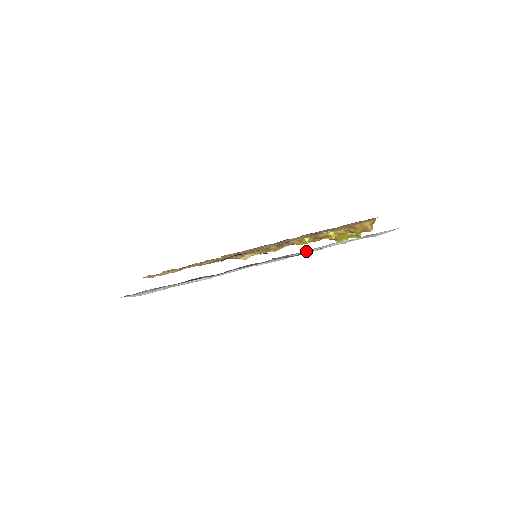
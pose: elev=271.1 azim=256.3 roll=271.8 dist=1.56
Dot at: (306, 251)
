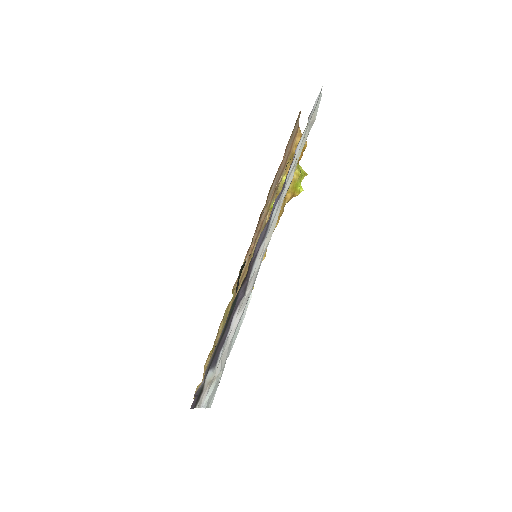
Dot at: (285, 184)
